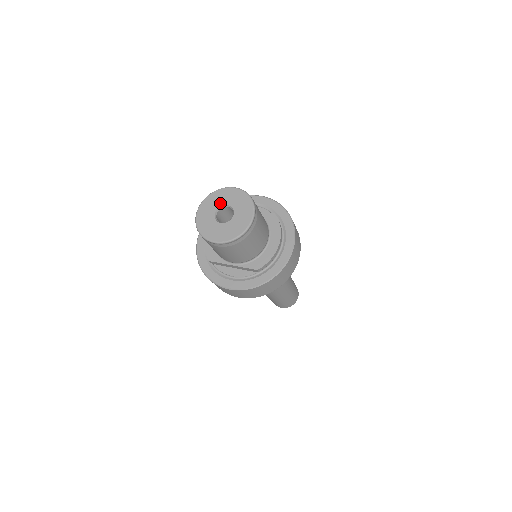
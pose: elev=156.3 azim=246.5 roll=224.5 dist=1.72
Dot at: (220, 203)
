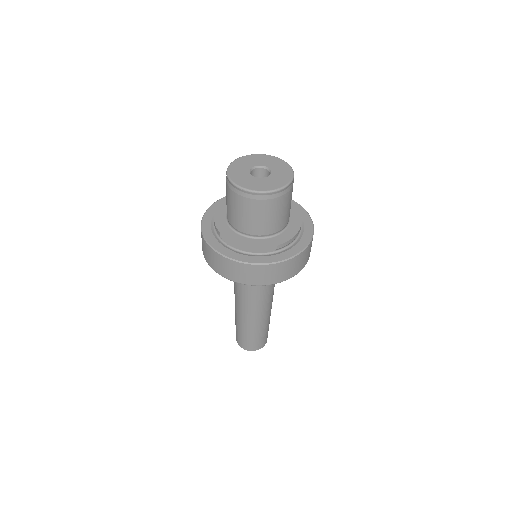
Dot at: (255, 163)
